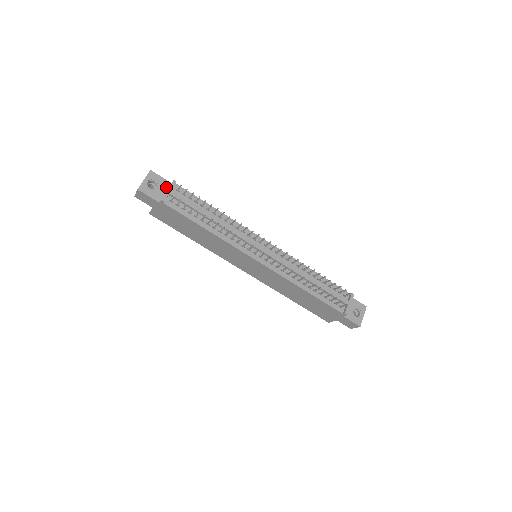
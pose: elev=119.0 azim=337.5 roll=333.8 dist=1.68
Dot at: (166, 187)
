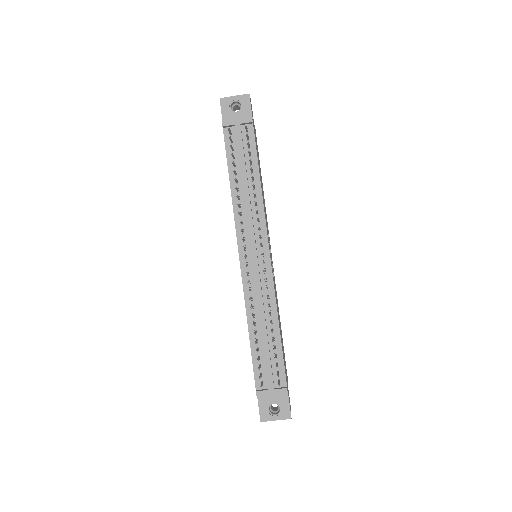
Dot at: occluded
